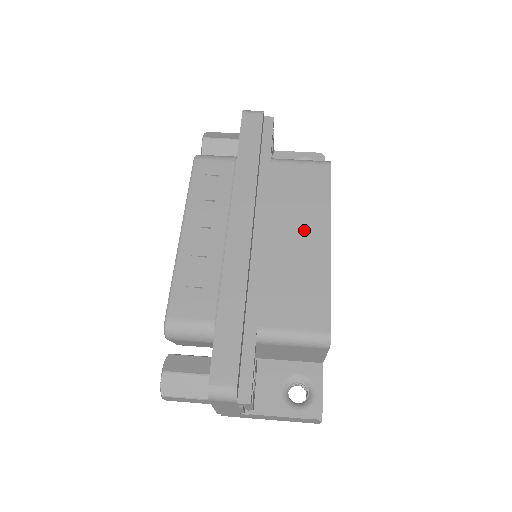
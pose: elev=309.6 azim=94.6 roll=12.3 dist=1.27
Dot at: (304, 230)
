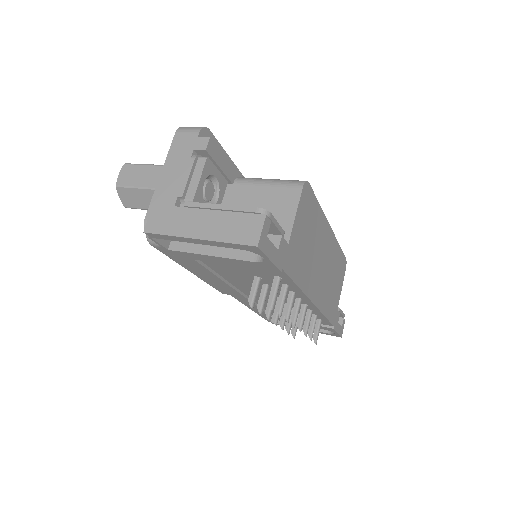
Dot at: occluded
